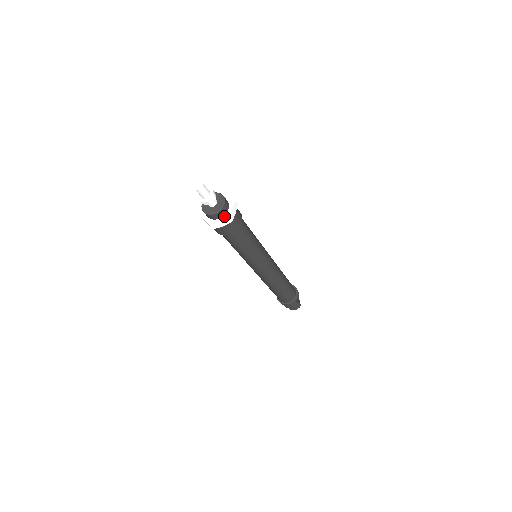
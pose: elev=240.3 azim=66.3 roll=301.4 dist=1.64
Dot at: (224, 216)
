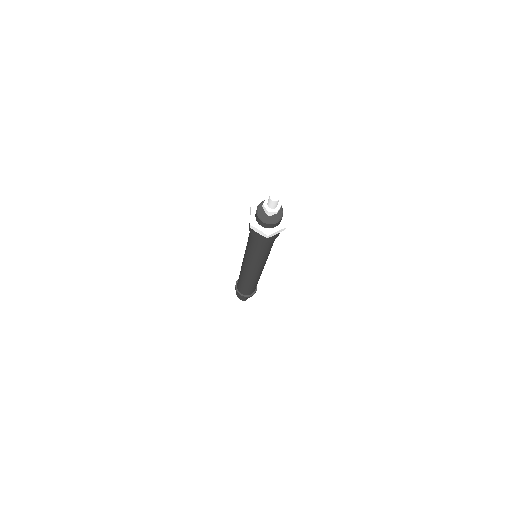
Dot at: (267, 229)
